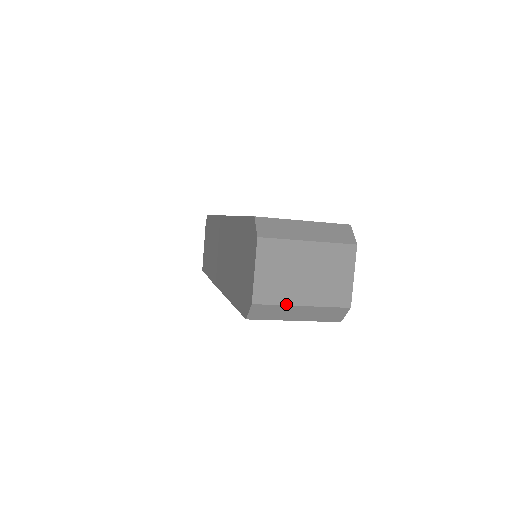
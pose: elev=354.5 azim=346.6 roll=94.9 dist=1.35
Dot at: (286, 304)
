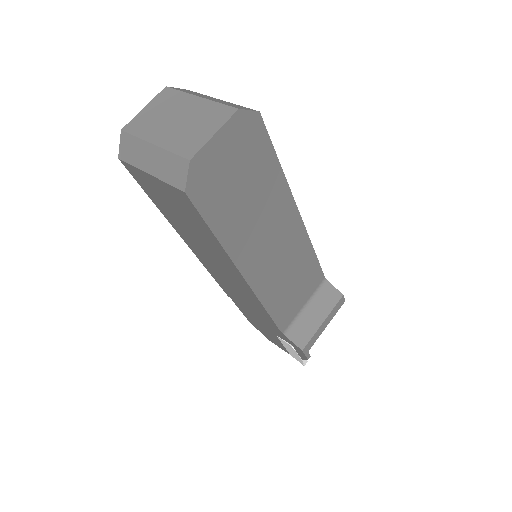
Dot at: (143, 138)
